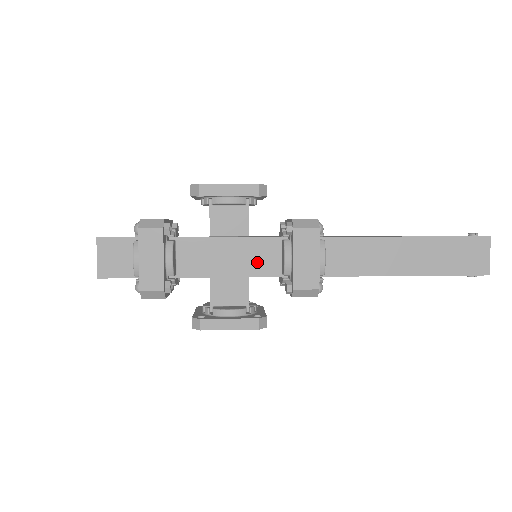
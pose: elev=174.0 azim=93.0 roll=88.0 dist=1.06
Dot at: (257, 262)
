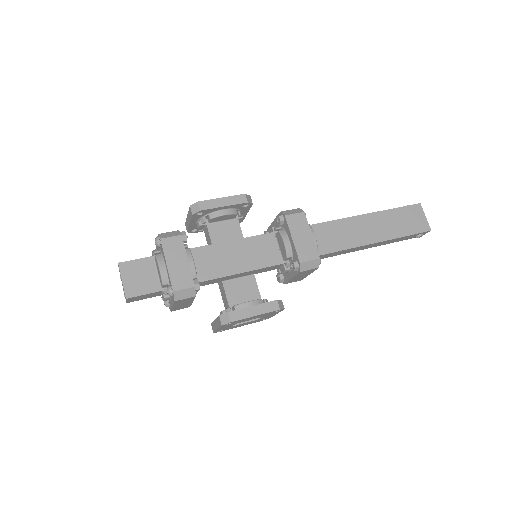
Dot at: (261, 256)
